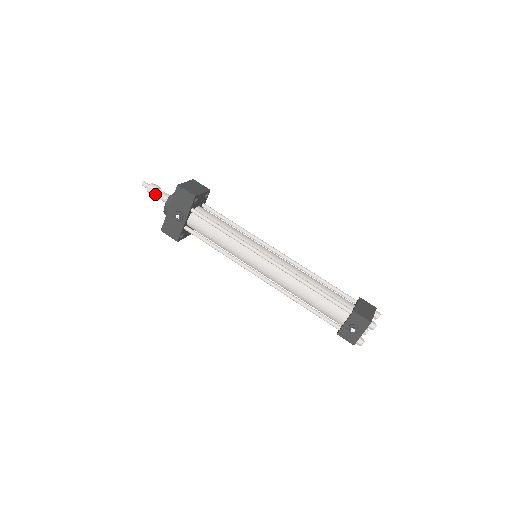
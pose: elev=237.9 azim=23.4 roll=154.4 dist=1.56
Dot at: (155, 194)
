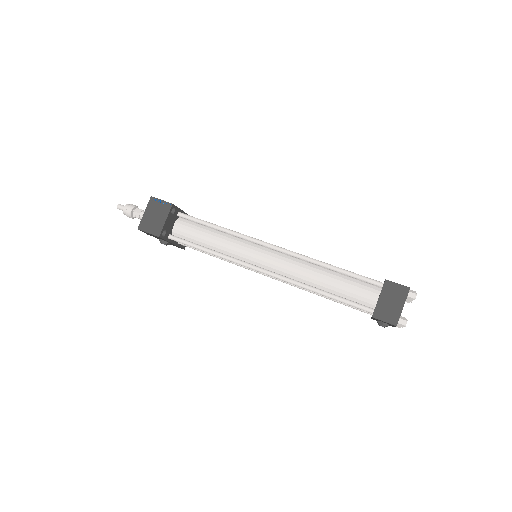
Dot at: (134, 217)
